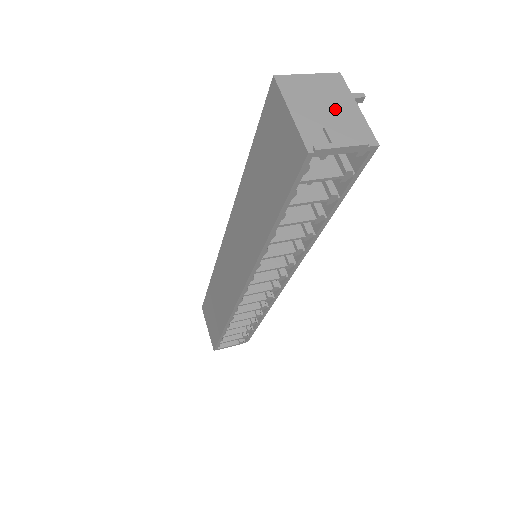
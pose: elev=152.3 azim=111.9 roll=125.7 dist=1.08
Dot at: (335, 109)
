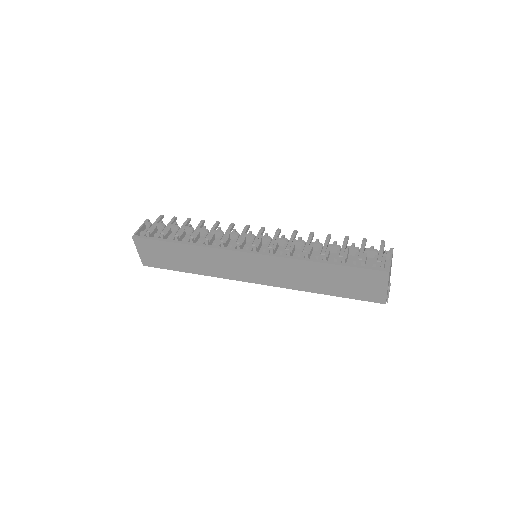
Dot at: occluded
